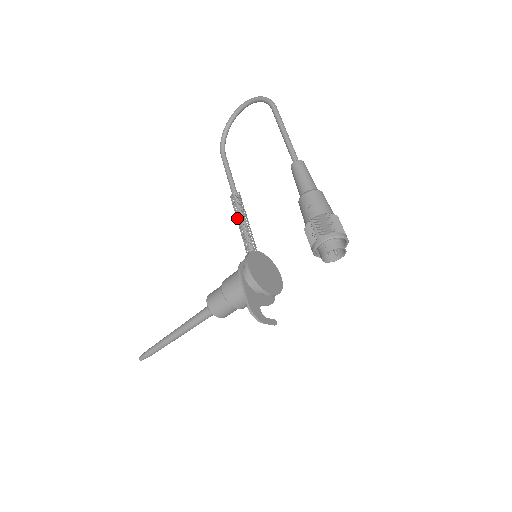
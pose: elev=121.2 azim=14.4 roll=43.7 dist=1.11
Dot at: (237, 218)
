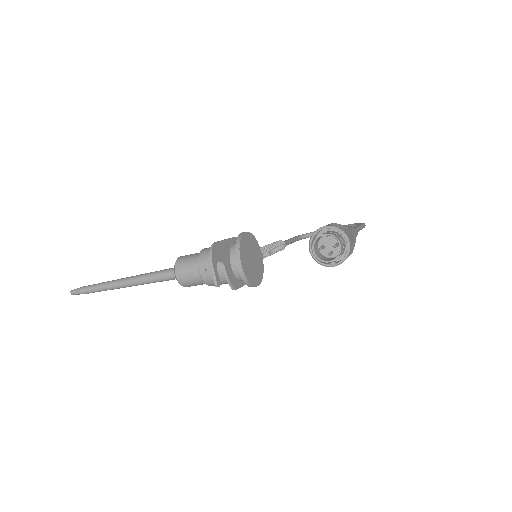
Dot at: occluded
